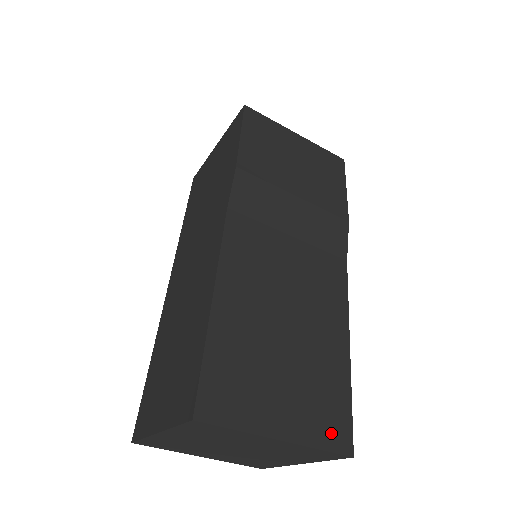
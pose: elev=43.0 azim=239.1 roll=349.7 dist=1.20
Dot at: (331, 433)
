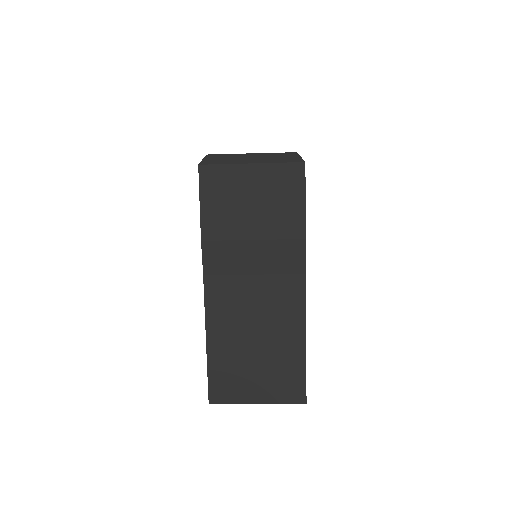
Dot at: (290, 394)
